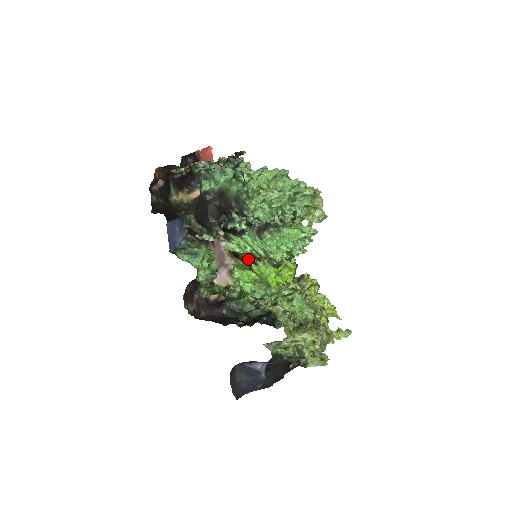
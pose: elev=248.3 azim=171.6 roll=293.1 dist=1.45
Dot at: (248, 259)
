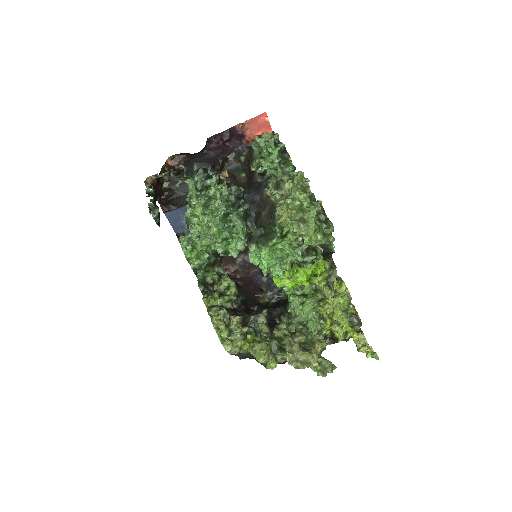
Dot at: occluded
